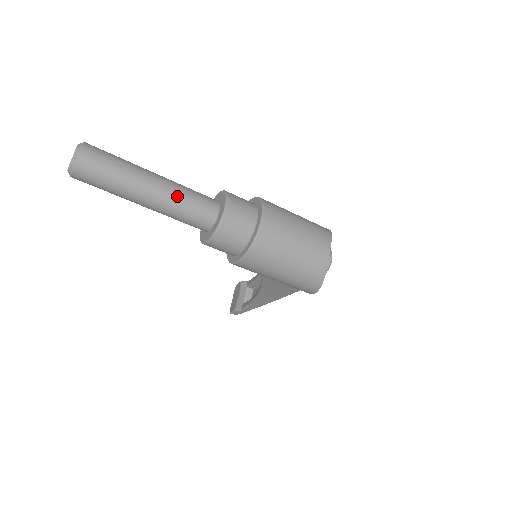
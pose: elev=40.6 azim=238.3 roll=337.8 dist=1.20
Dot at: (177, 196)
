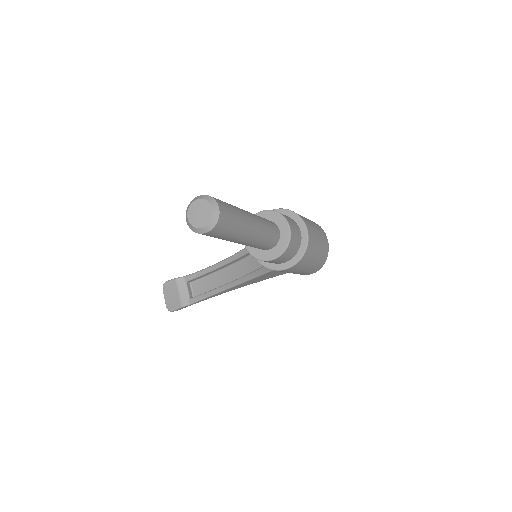
Dot at: (264, 227)
